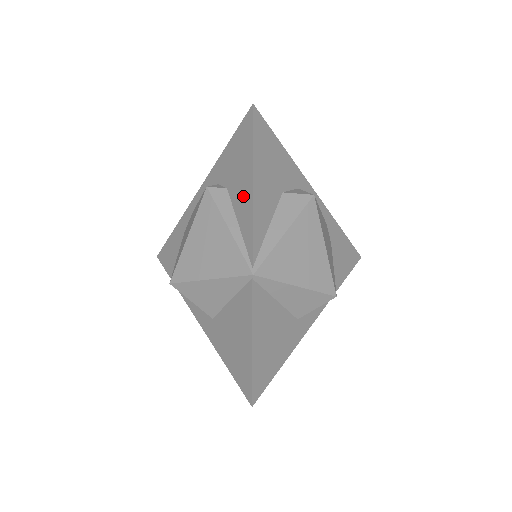
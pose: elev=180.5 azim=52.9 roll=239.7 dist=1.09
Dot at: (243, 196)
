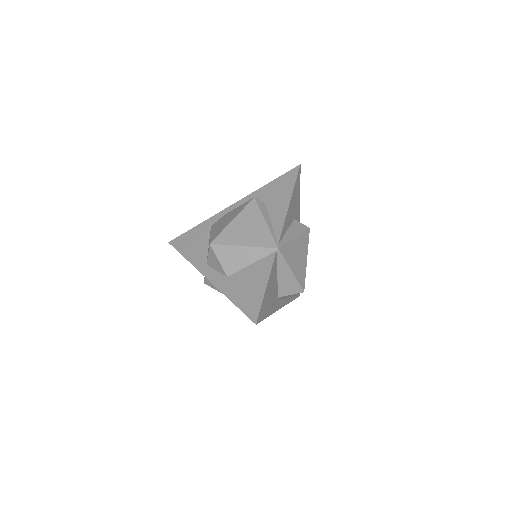
Dot at: (280, 208)
